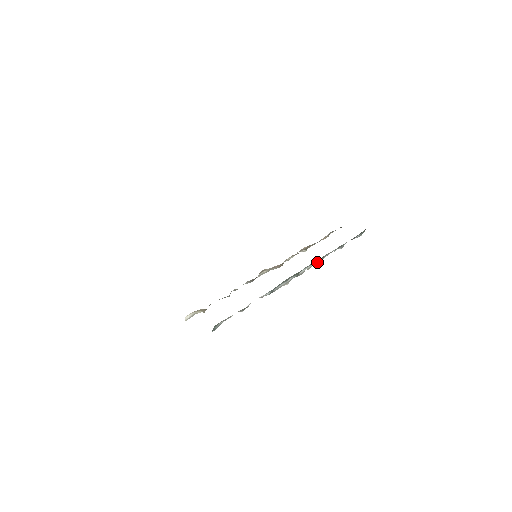
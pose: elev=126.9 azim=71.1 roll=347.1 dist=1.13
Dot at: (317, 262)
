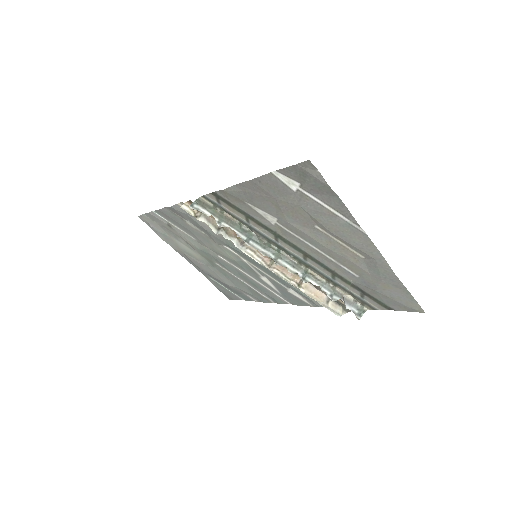
Dot at: (300, 275)
